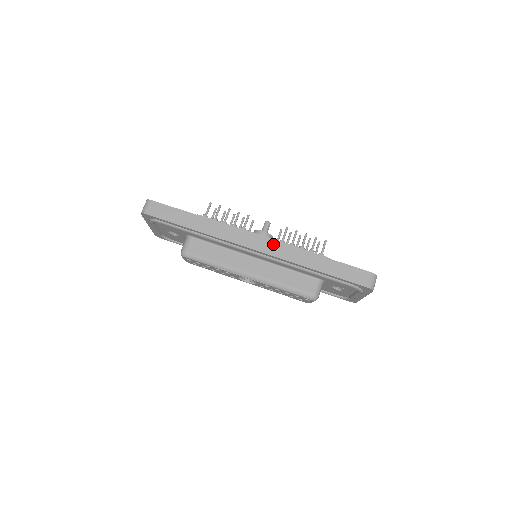
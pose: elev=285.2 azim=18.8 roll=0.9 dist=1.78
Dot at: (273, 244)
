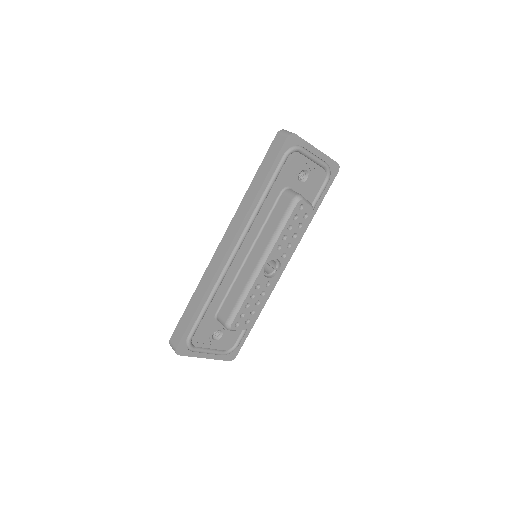
Dot at: (230, 229)
